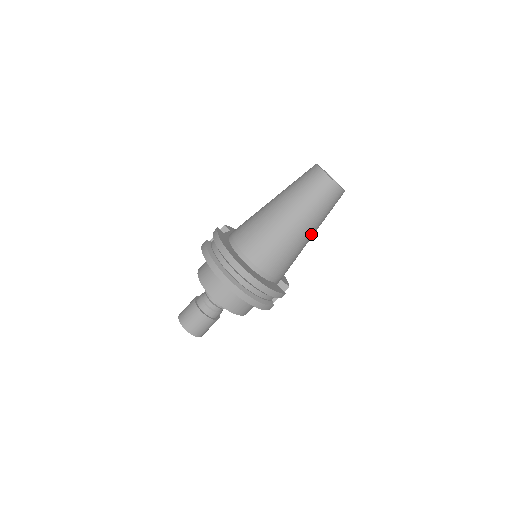
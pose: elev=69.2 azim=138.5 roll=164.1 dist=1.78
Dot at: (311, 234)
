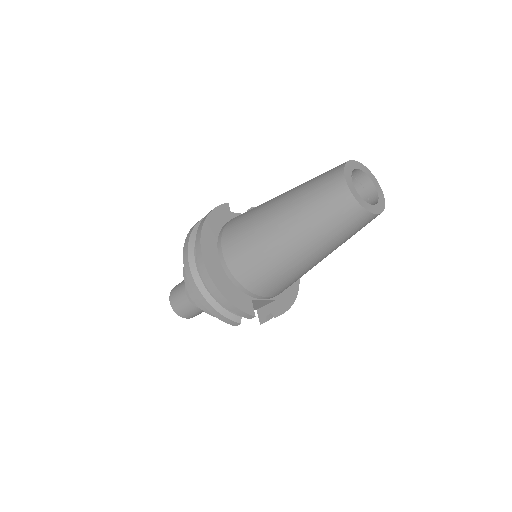
Dot at: (307, 255)
